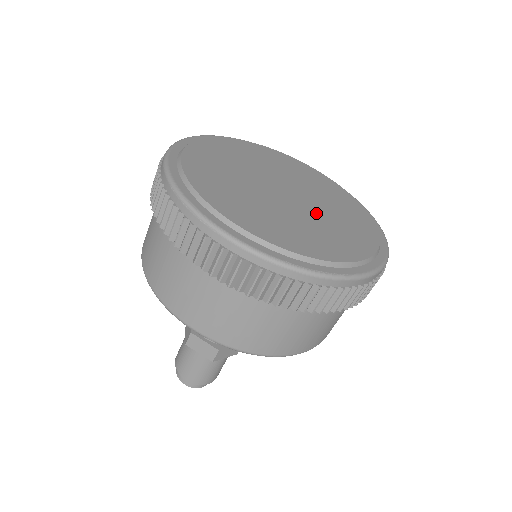
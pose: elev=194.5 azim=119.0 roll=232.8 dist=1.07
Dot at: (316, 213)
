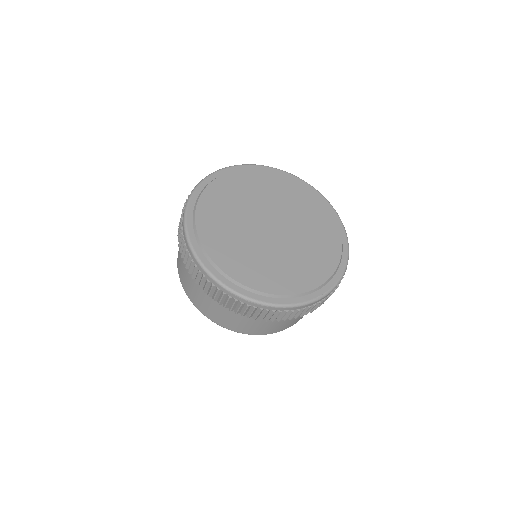
Dot at: (298, 231)
